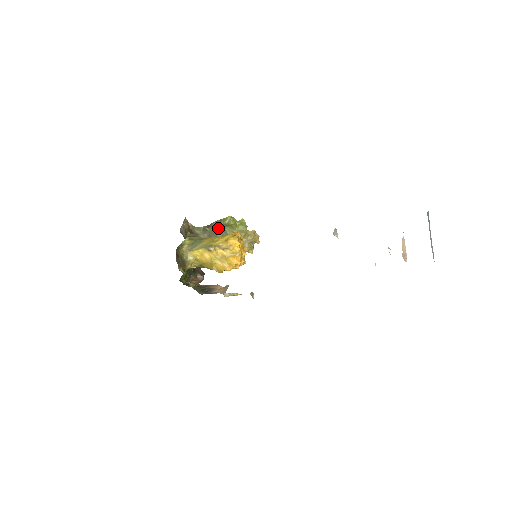
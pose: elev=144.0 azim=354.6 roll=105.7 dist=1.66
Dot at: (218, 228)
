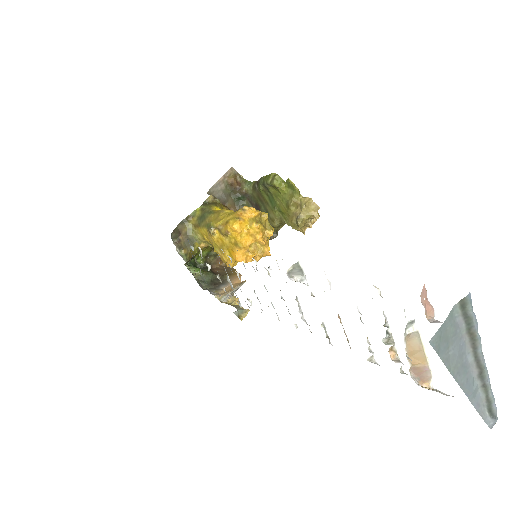
Dot at: (264, 188)
